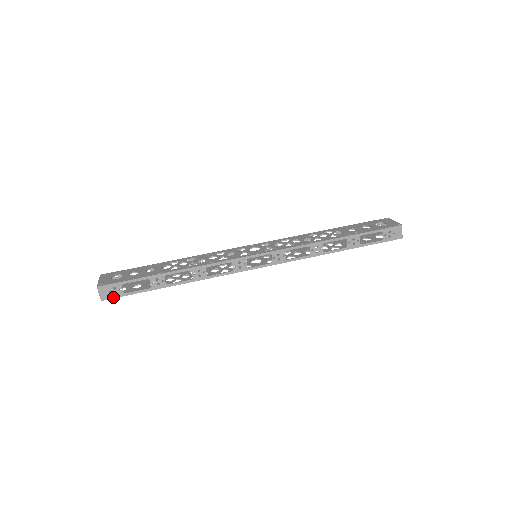
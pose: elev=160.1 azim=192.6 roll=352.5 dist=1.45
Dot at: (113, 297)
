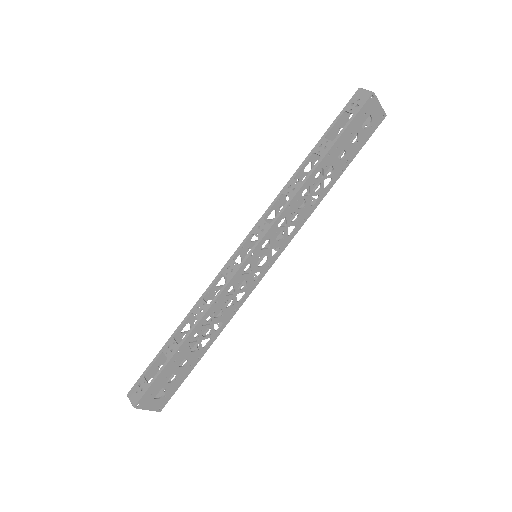
Dot at: (142, 396)
